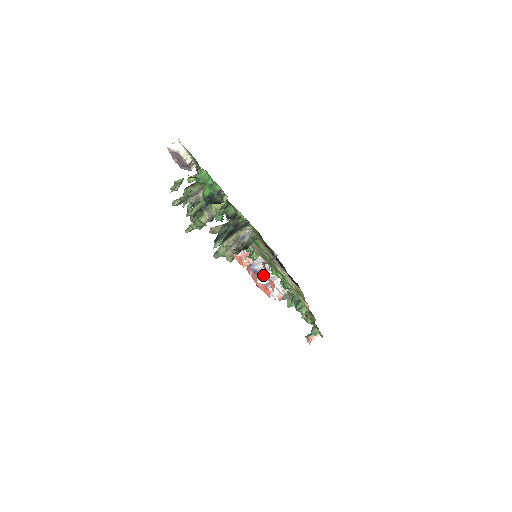
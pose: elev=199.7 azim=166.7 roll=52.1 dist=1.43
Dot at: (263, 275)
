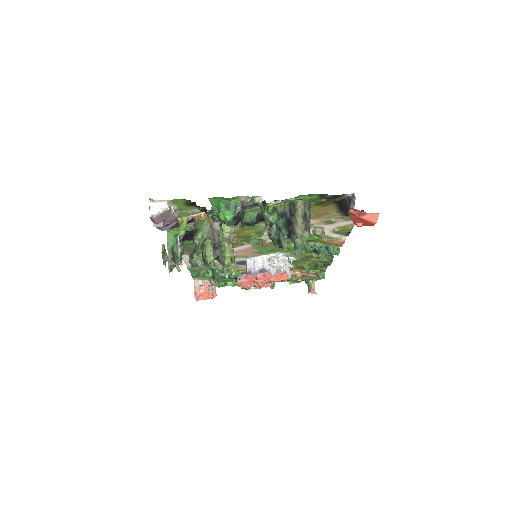
Dot at: (270, 267)
